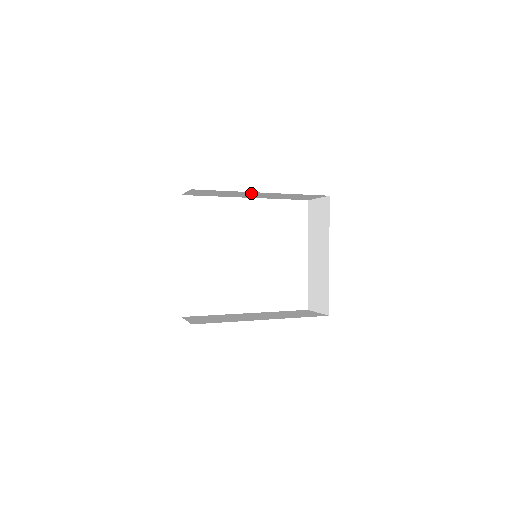
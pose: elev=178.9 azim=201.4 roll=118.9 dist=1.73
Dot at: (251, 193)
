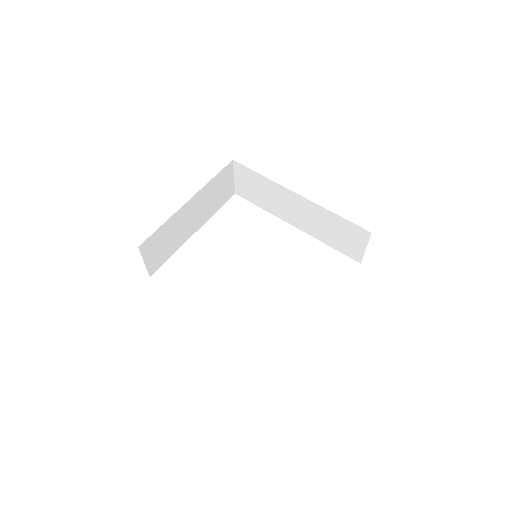
Dot at: (288, 196)
